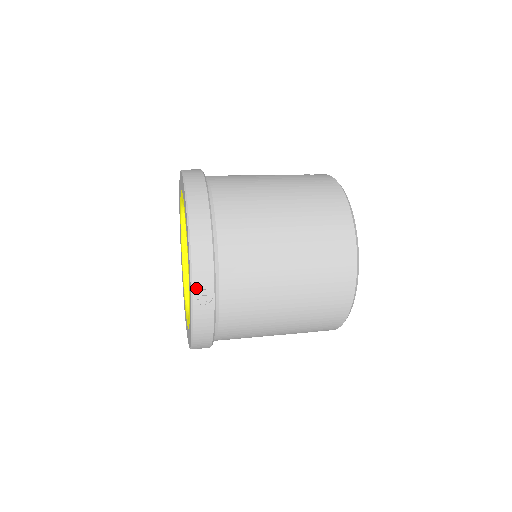
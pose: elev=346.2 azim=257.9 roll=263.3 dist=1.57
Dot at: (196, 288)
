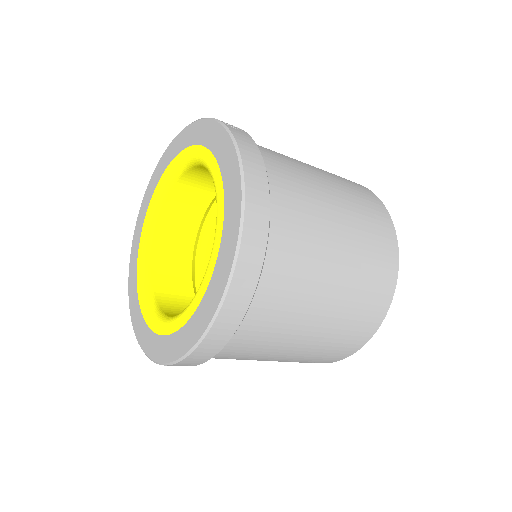
Dot at: occluded
